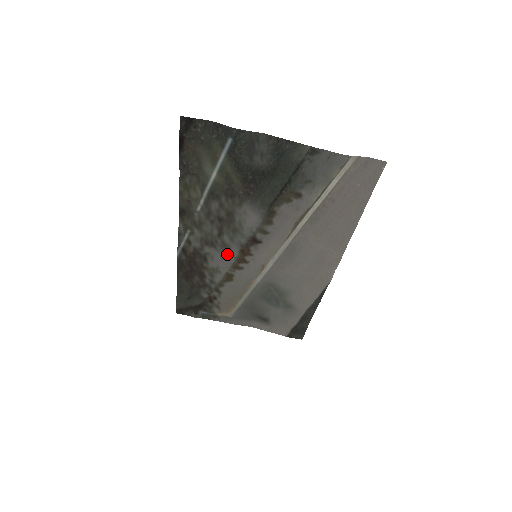
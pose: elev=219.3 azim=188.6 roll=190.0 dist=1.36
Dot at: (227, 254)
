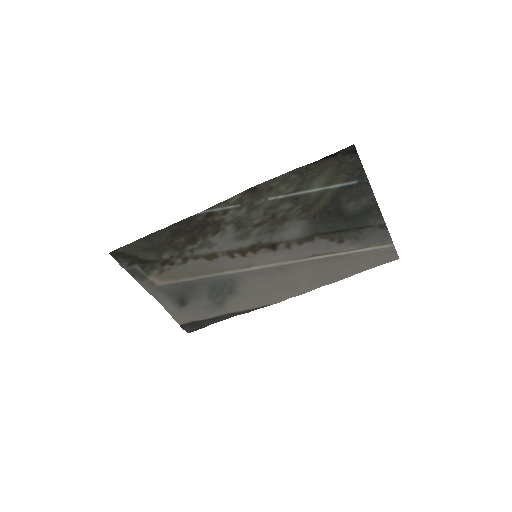
Dot at: (238, 240)
